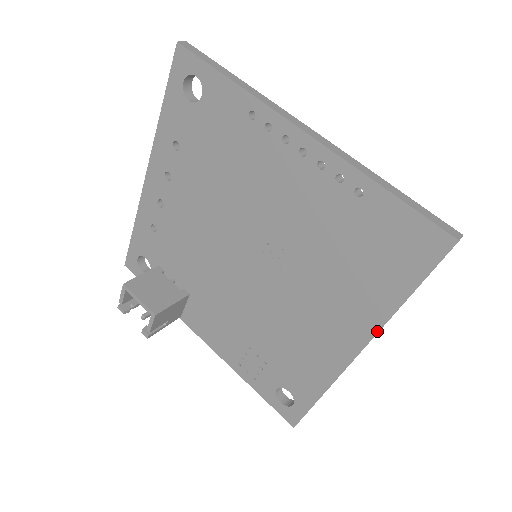
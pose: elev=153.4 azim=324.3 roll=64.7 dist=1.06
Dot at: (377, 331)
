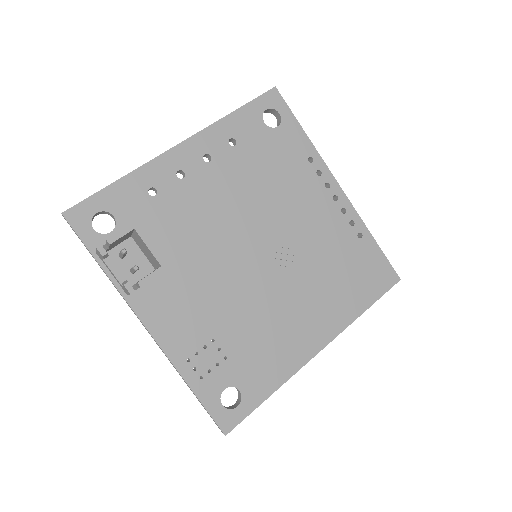
Dot at: (341, 331)
